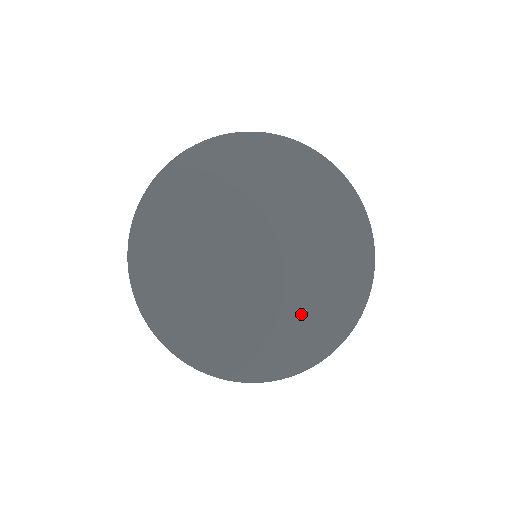
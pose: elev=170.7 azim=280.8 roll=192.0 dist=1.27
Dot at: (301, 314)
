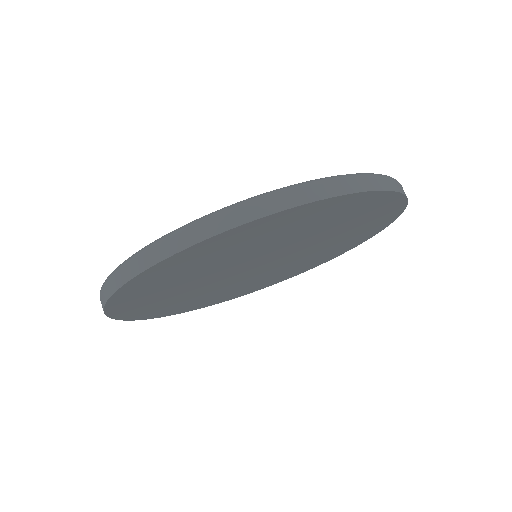
Dot at: (293, 268)
